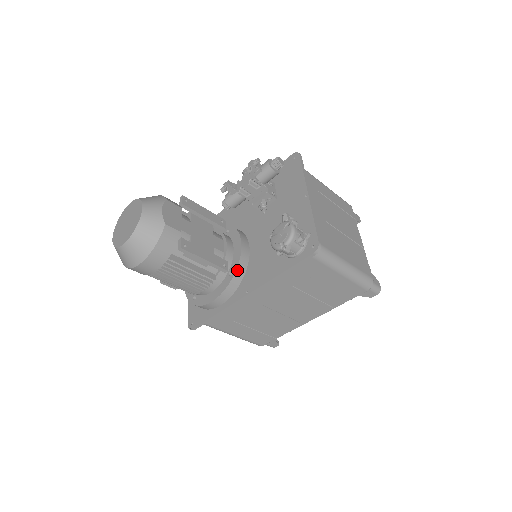
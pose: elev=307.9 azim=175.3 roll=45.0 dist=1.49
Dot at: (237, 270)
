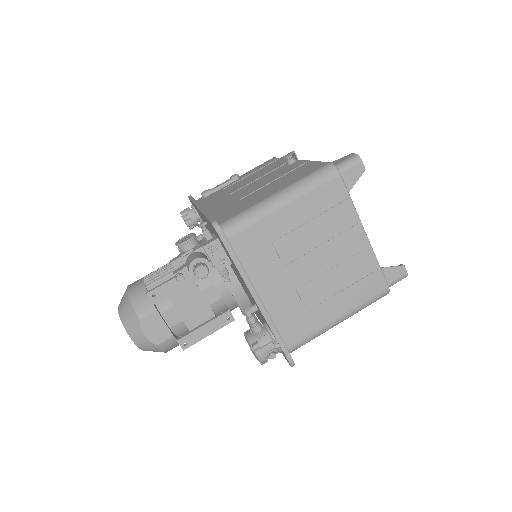
Dot at: (242, 311)
